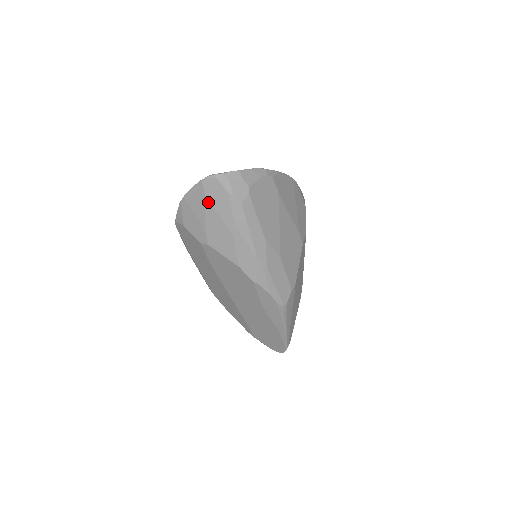
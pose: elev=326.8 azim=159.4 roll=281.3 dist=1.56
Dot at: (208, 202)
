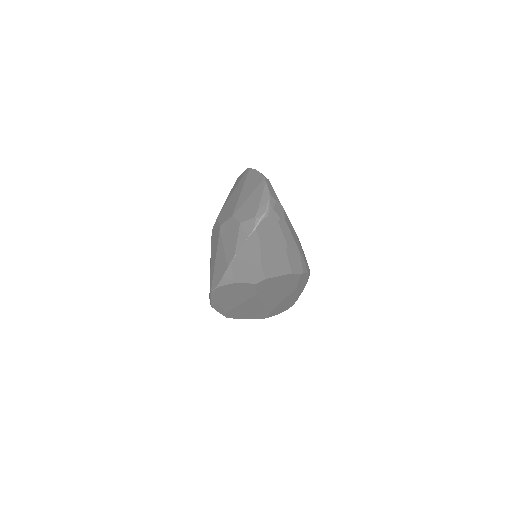
Dot at: (263, 243)
